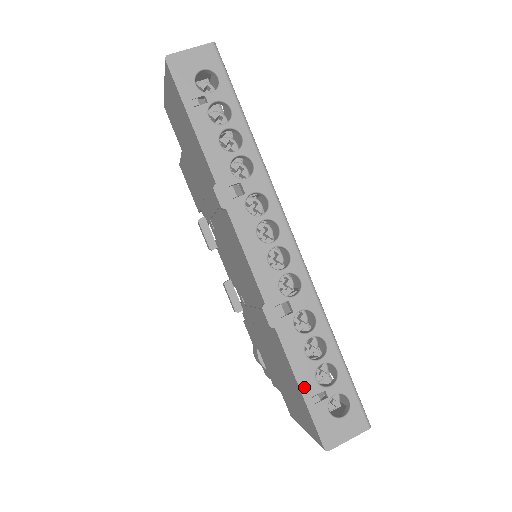
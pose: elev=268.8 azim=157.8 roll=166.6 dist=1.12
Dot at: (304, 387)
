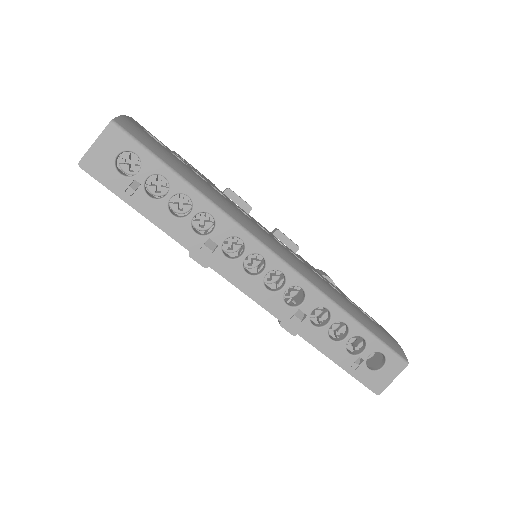
Dot at: (341, 363)
